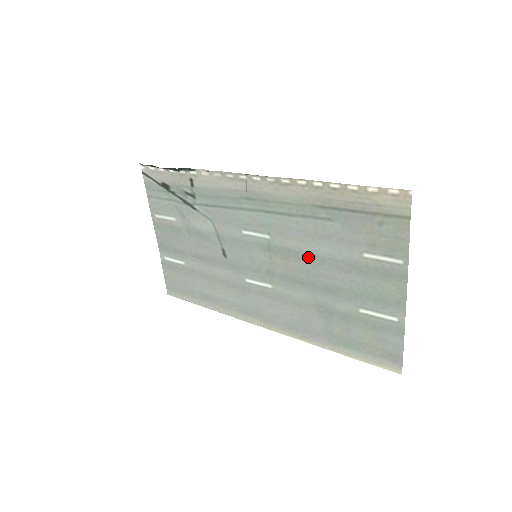
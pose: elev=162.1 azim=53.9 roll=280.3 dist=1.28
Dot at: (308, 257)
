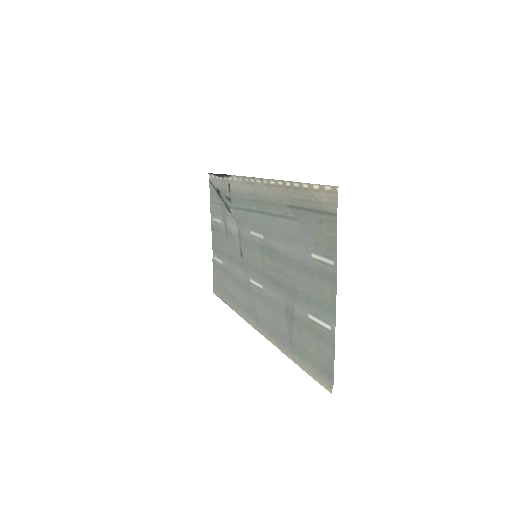
Dot at: (282, 257)
